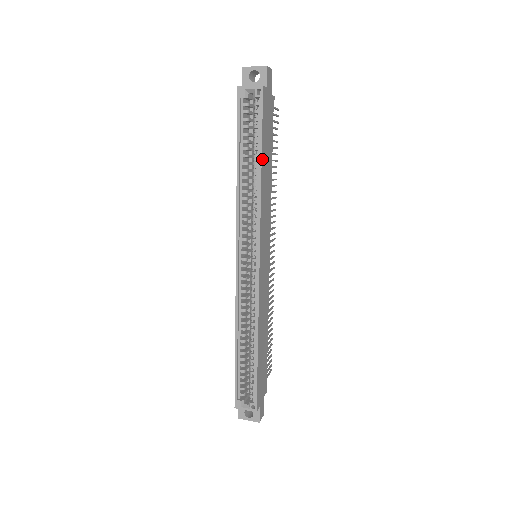
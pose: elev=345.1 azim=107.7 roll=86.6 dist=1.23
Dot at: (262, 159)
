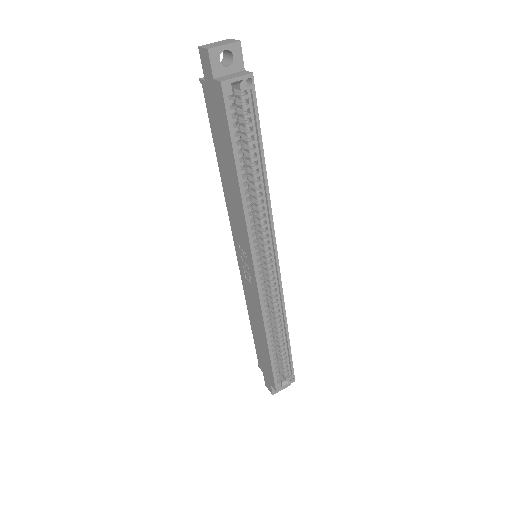
Dot at: (263, 160)
